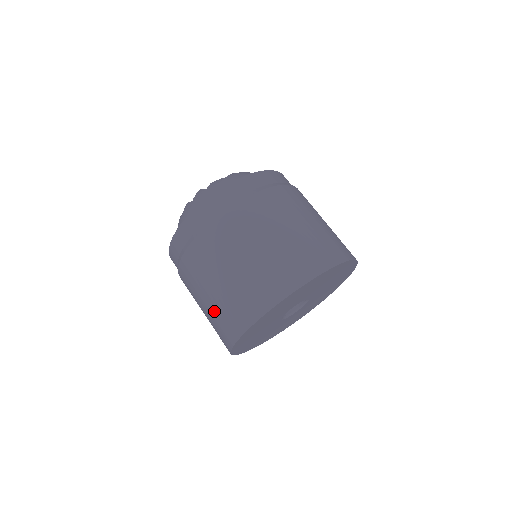
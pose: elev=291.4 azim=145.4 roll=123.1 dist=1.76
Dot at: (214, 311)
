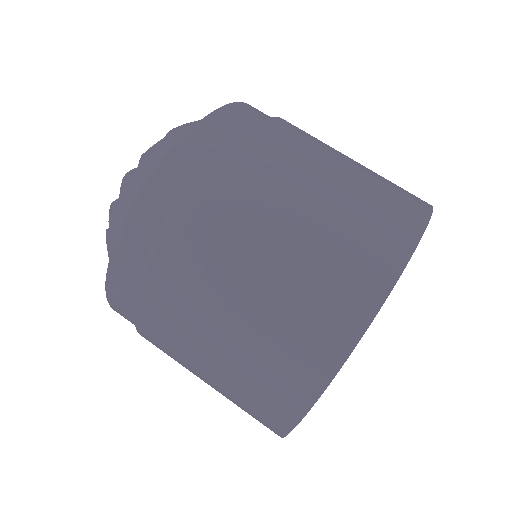
Dot at: (234, 382)
